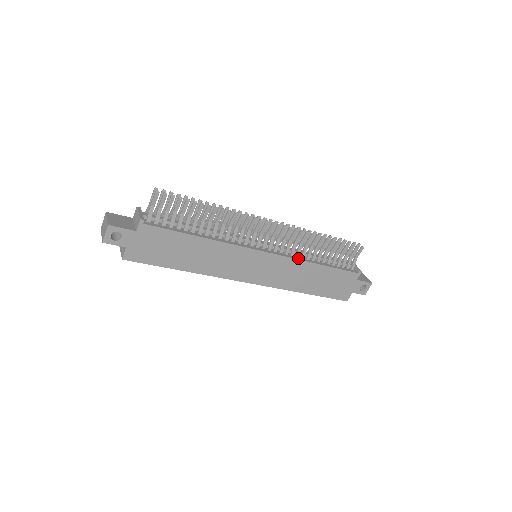
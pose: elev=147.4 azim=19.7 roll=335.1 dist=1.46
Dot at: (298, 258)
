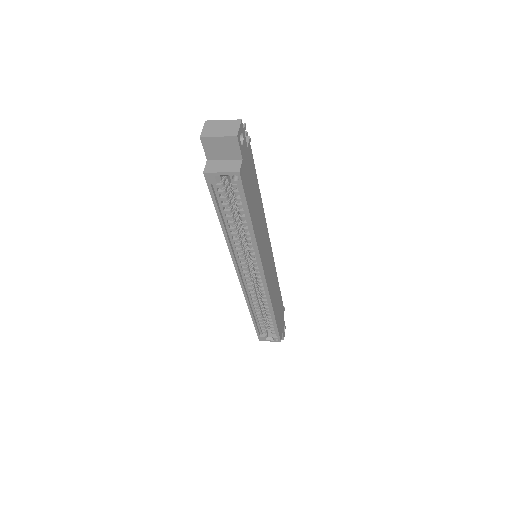
Dot at: occluded
